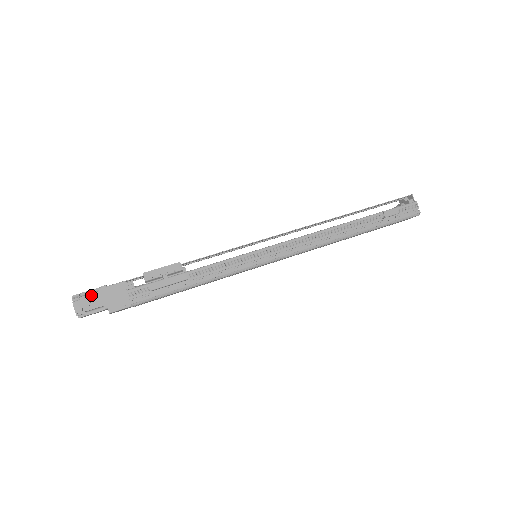
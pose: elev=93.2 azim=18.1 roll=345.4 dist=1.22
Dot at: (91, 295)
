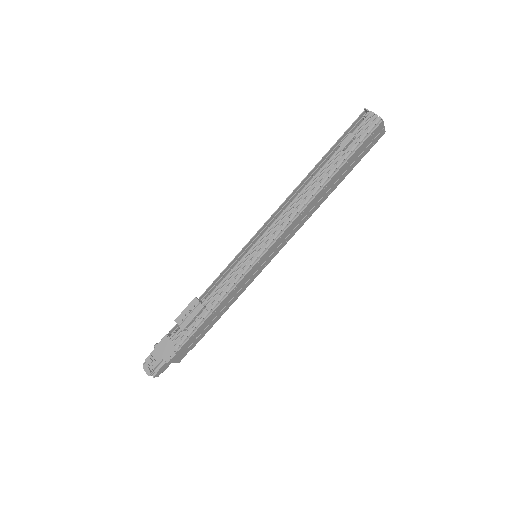
Dot at: (151, 356)
